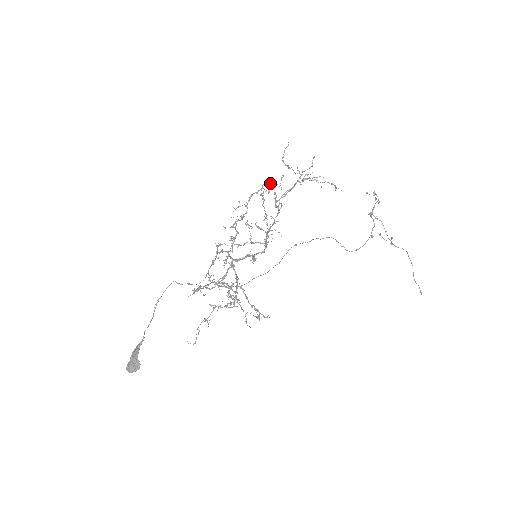
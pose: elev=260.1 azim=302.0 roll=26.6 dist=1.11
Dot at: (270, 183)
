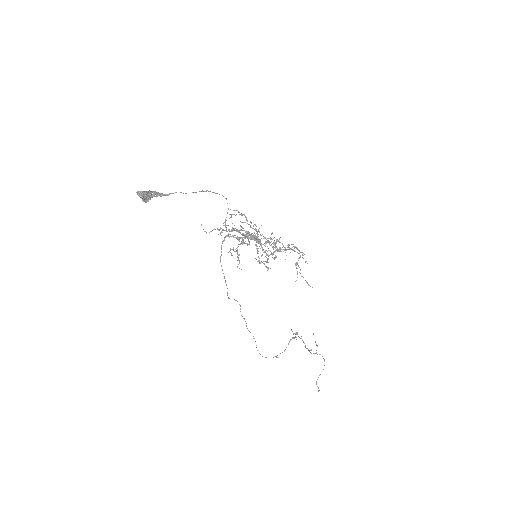
Dot at: occluded
